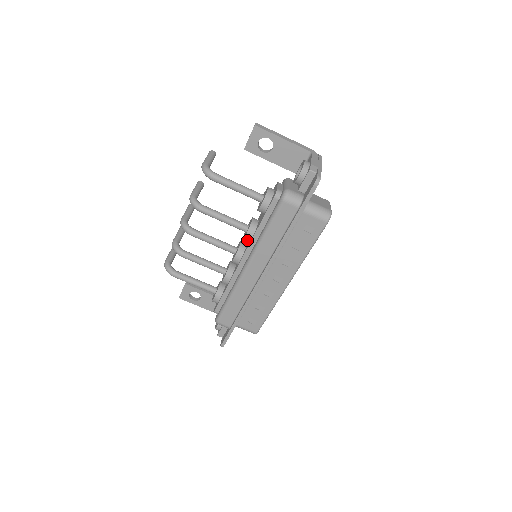
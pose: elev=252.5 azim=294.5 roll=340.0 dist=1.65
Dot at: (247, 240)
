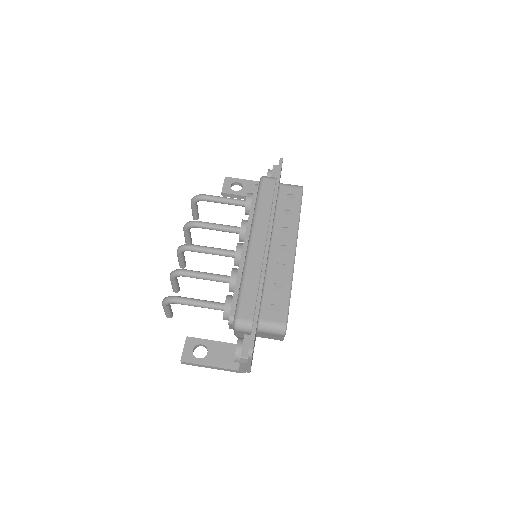
Dot at: (243, 229)
